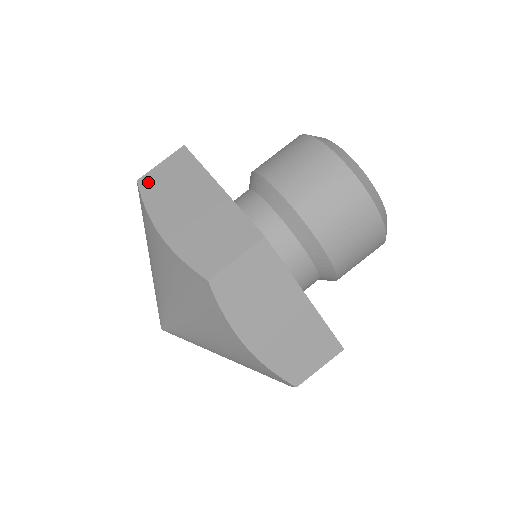
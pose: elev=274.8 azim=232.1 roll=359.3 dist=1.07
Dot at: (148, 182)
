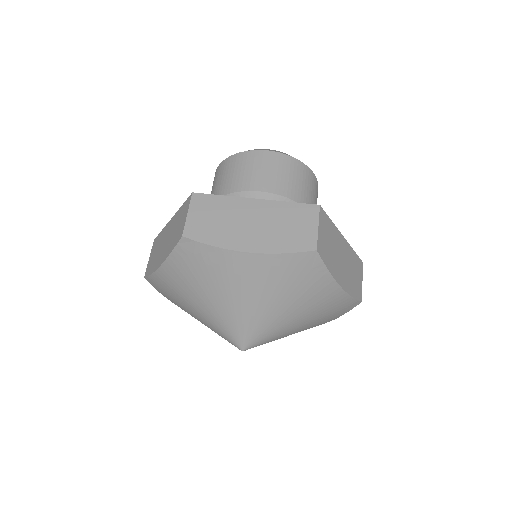
Dot at: (194, 231)
